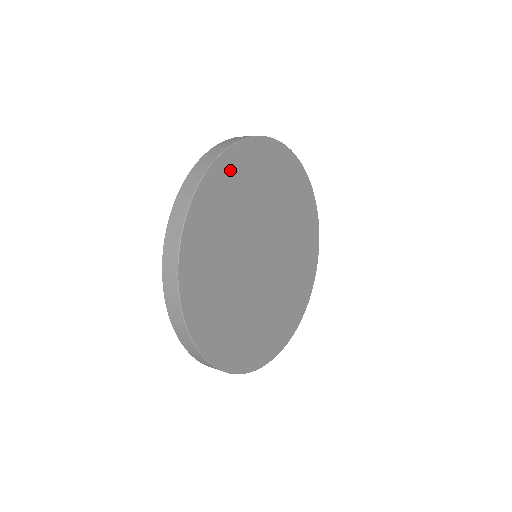
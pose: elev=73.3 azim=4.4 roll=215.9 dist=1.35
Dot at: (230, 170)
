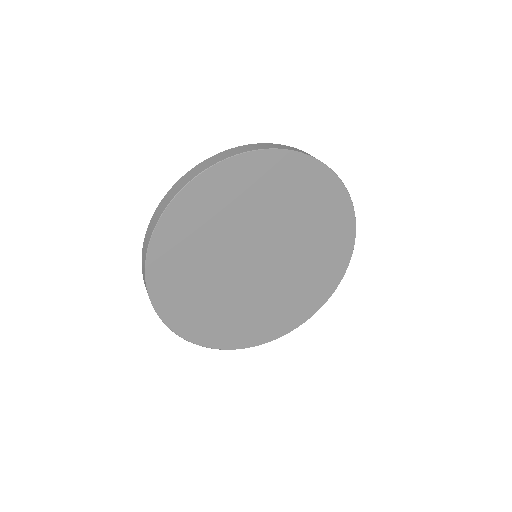
Dot at: (164, 274)
